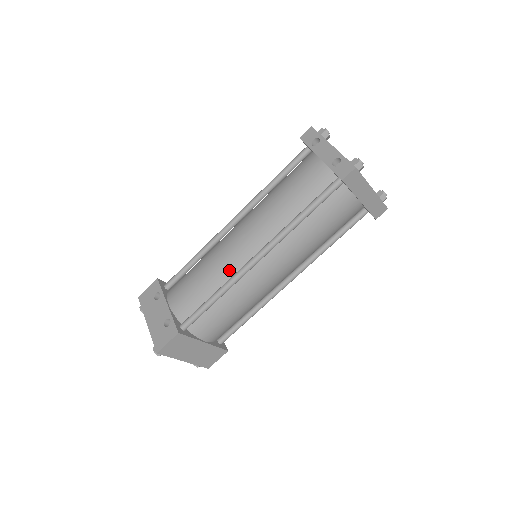
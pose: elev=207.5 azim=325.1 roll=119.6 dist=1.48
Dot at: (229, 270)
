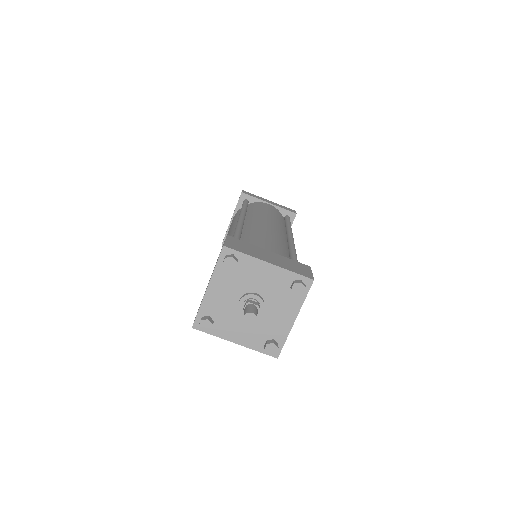
Dot at: occluded
